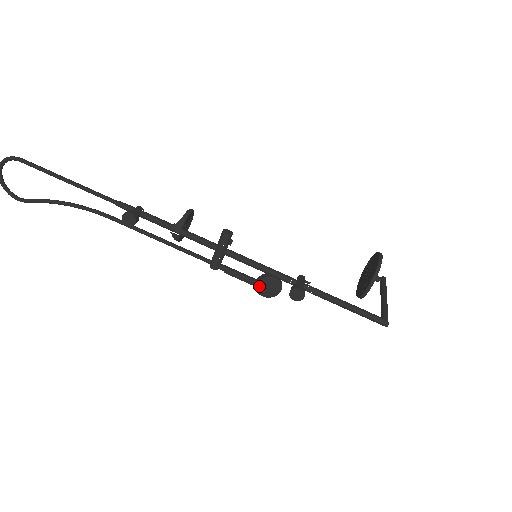
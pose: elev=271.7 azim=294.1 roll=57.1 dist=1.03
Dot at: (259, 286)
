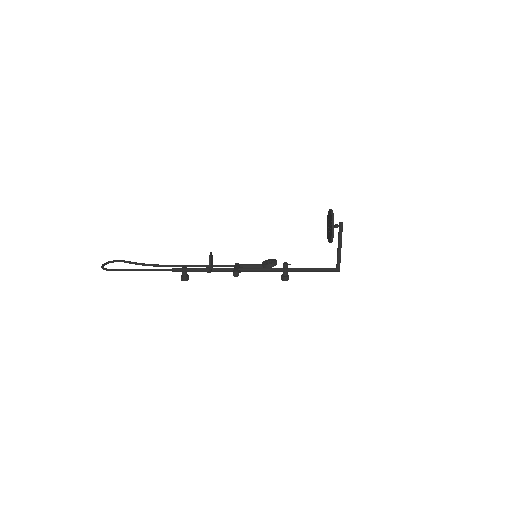
Dot at: occluded
